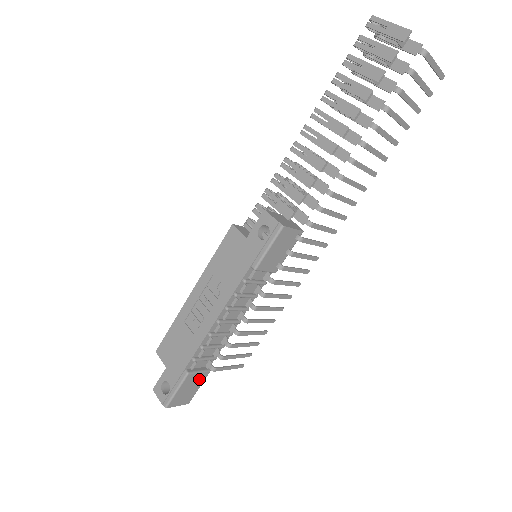
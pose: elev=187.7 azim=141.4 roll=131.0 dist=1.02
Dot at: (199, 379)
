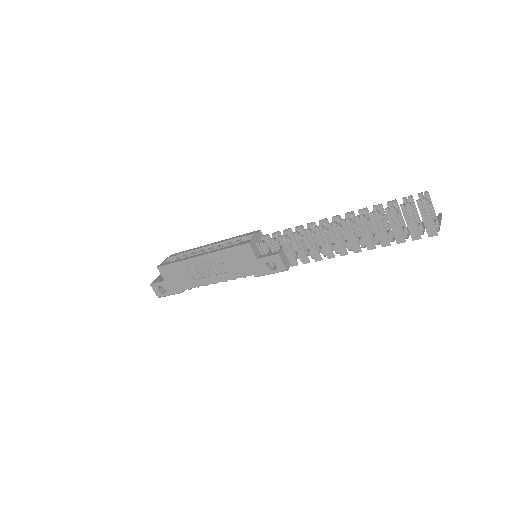
Dot at: occluded
